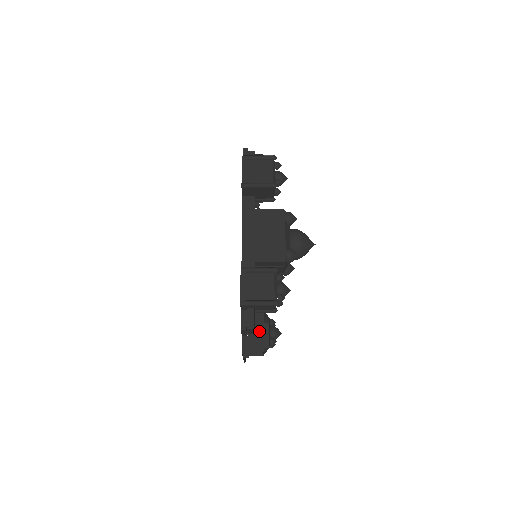
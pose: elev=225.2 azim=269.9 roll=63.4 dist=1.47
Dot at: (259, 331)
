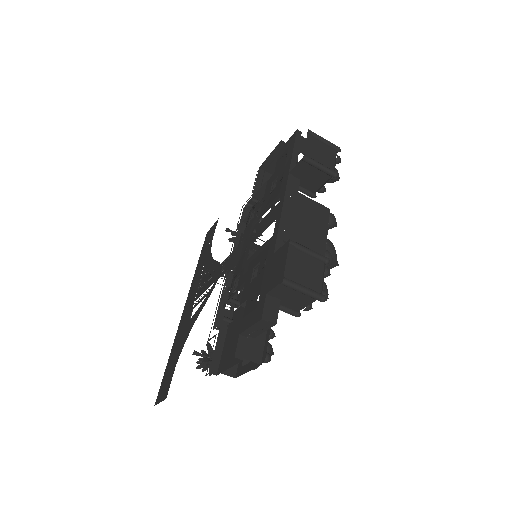
Dot at: (260, 337)
